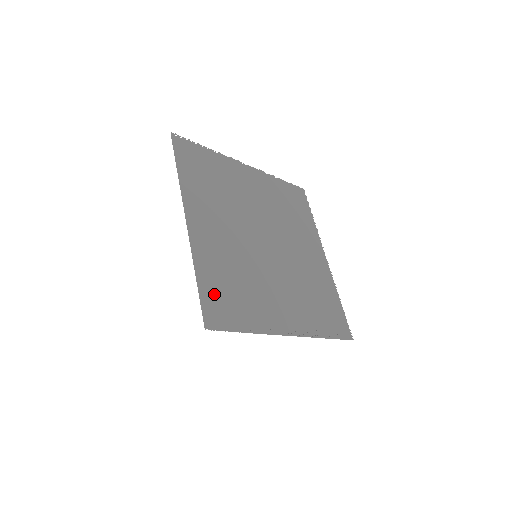
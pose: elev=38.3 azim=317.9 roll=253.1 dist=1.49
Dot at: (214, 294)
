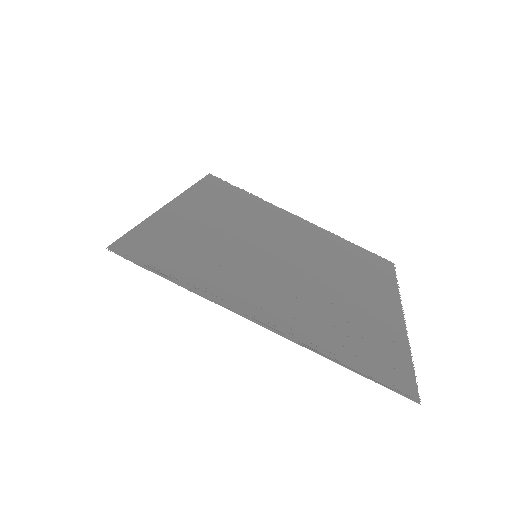
Dot at: (153, 242)
